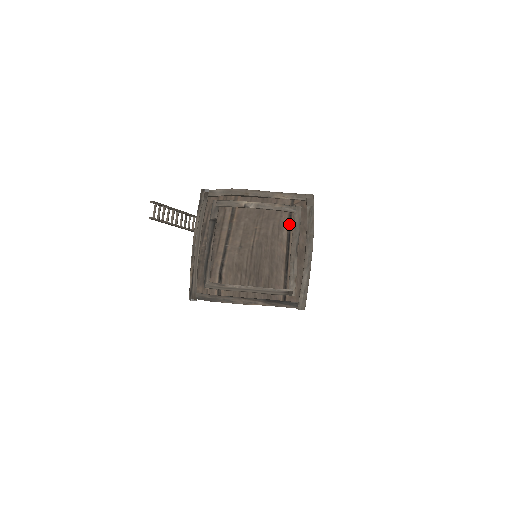
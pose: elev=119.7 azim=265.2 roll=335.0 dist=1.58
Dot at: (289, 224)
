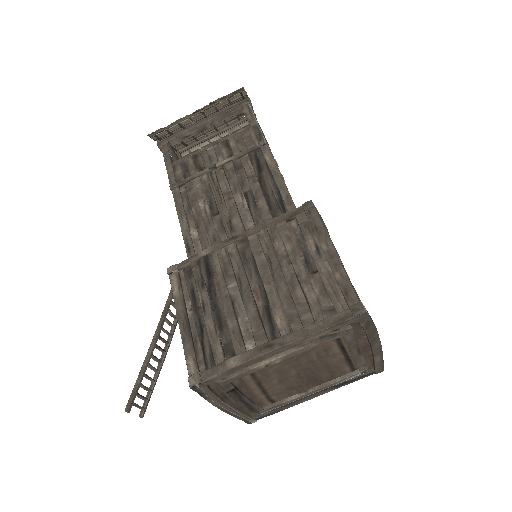
Dot at: (338, 342)
